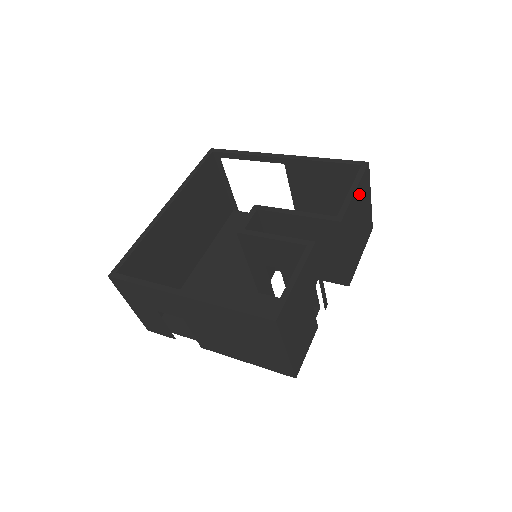
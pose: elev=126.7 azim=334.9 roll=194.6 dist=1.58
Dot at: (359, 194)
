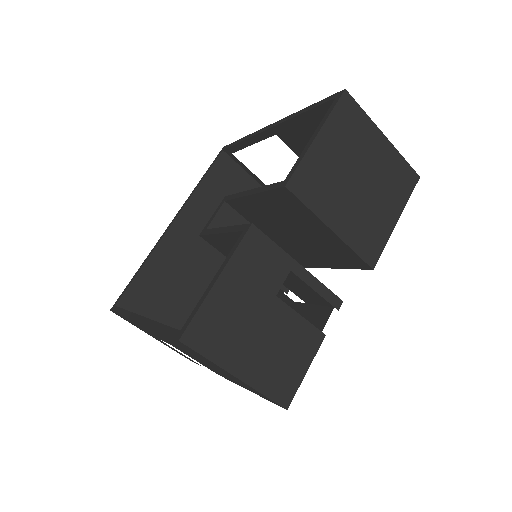
Dot at: (334, 138)
